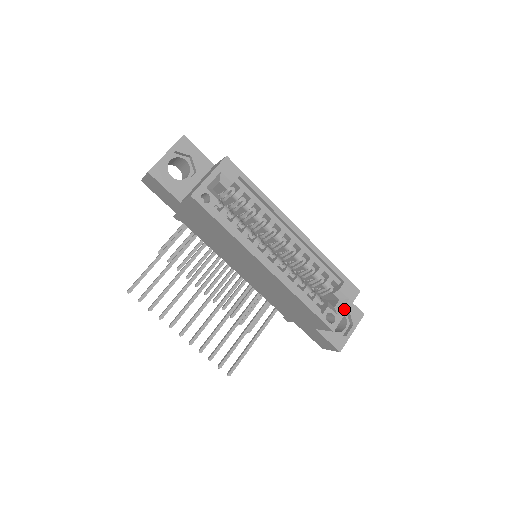
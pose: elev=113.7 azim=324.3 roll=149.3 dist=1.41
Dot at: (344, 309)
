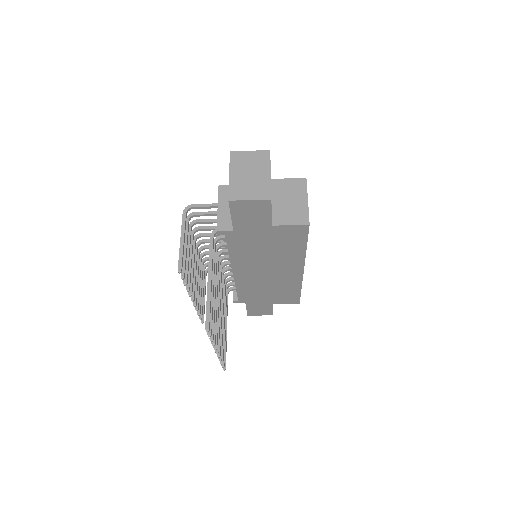
Dot at: occluded
